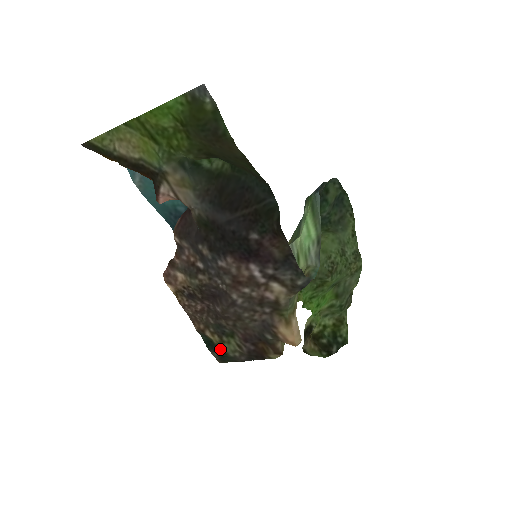
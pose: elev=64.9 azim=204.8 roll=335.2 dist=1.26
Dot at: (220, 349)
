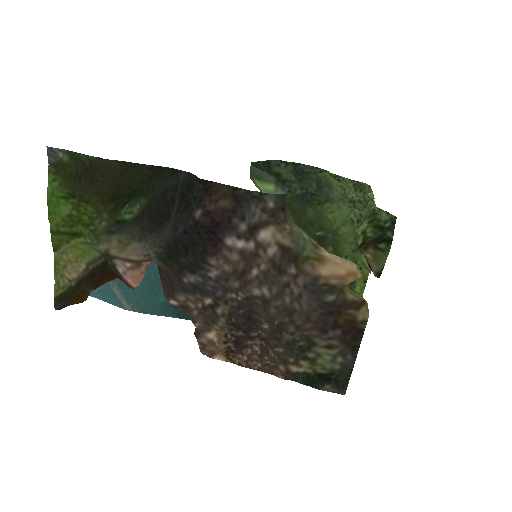
Dot at: (322, 373)
